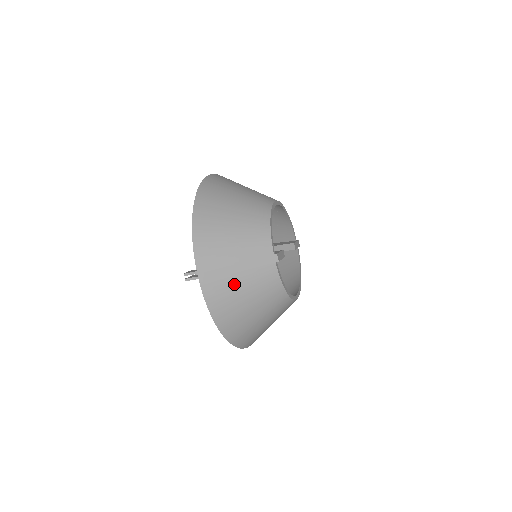
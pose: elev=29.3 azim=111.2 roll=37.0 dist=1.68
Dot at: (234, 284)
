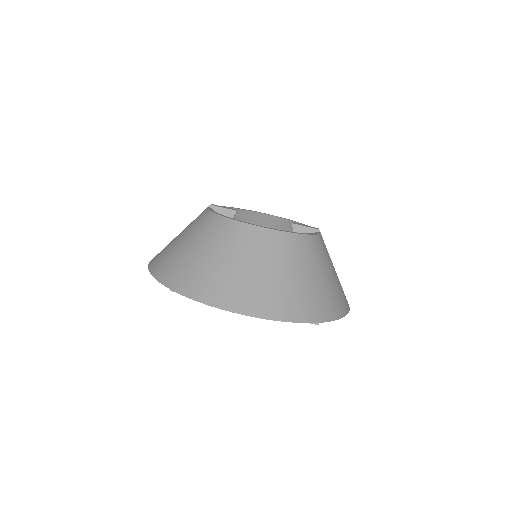
Dot at: occluded
